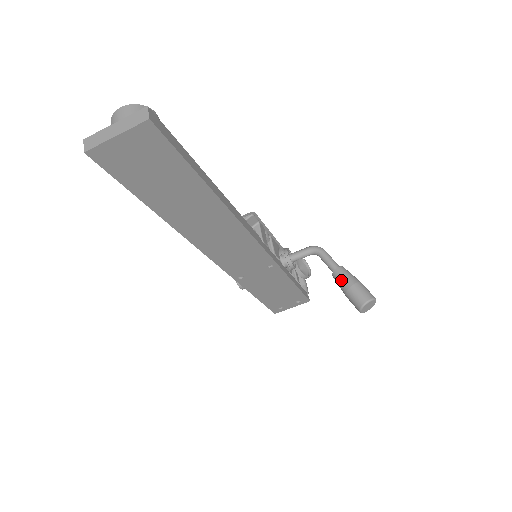
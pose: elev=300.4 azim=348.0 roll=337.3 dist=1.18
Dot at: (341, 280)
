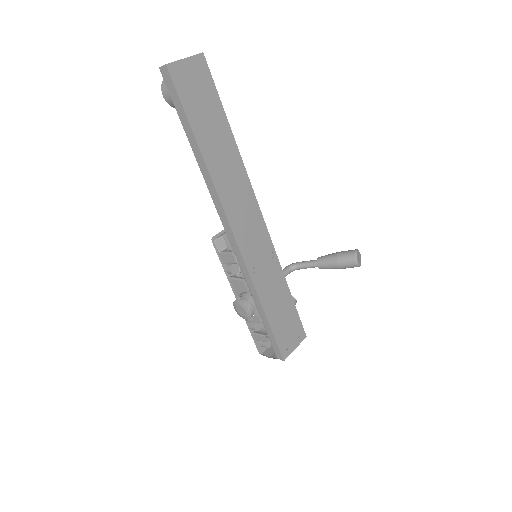
Dot at: (327, 257)
